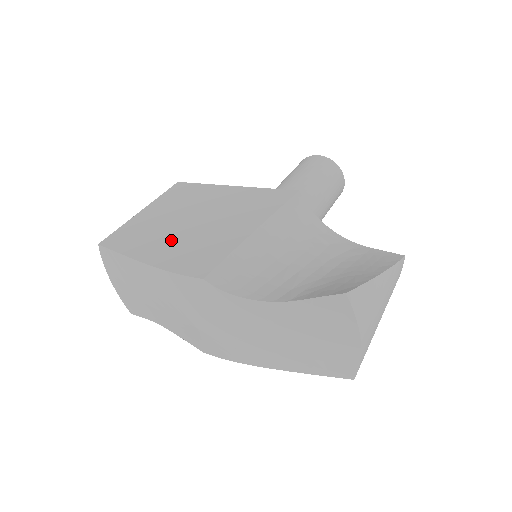
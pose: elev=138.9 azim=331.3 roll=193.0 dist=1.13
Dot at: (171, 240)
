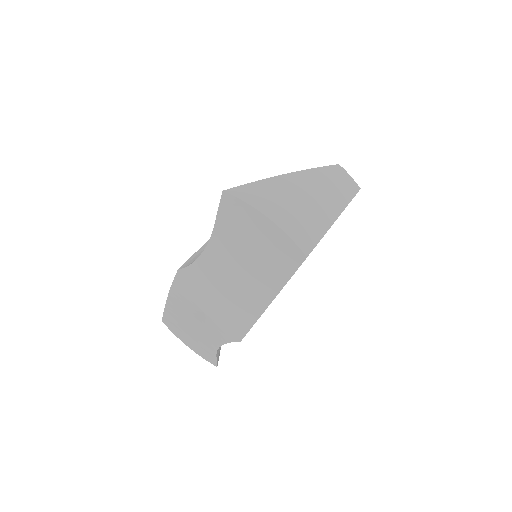
Dot at: occluded
